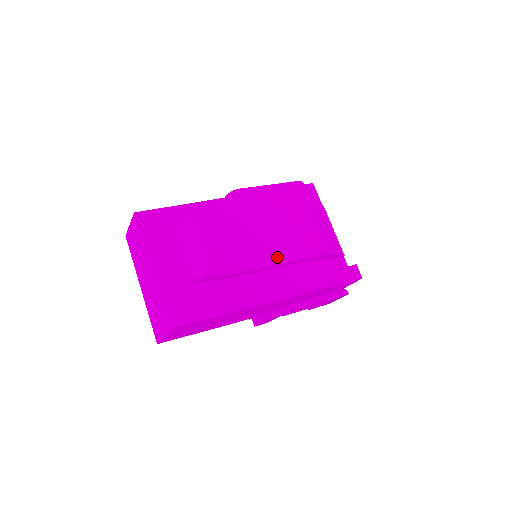
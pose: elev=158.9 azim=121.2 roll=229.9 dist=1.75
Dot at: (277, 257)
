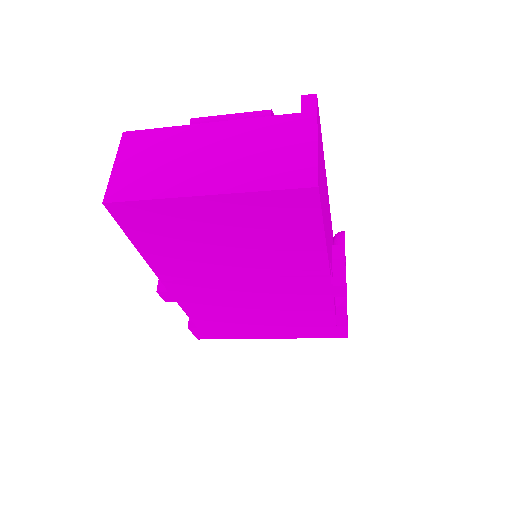
Dot at: occluded
